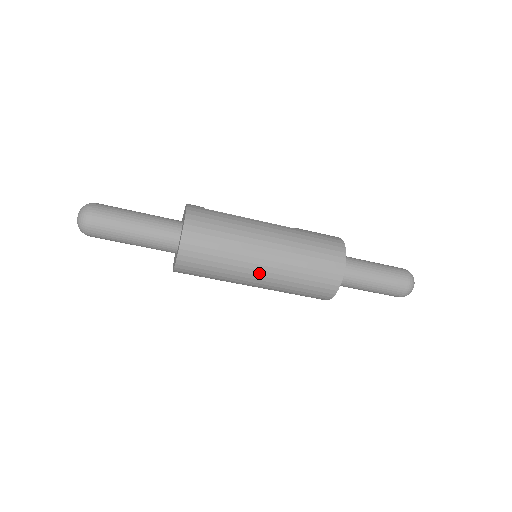
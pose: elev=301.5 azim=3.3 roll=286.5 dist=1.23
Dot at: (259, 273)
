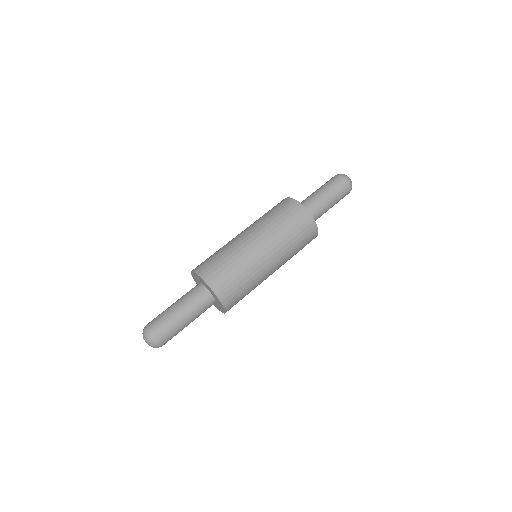
Dot at: (266, 257)
